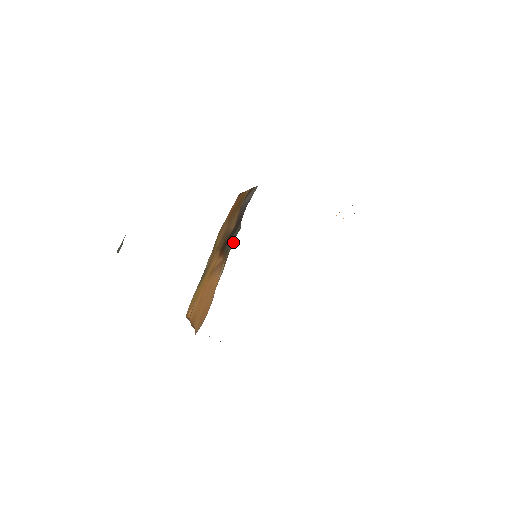
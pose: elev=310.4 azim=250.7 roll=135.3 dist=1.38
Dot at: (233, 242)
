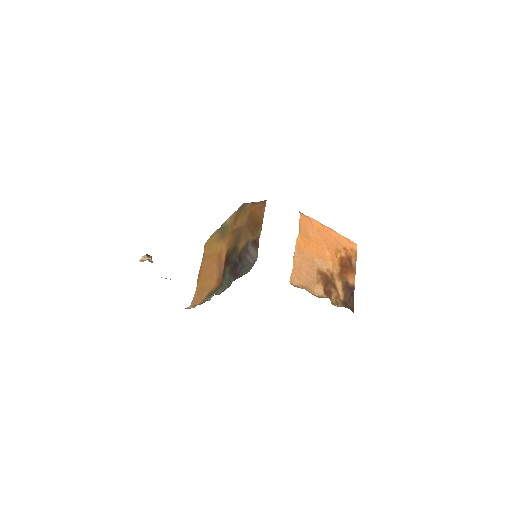
Dot at: (224, 286)
